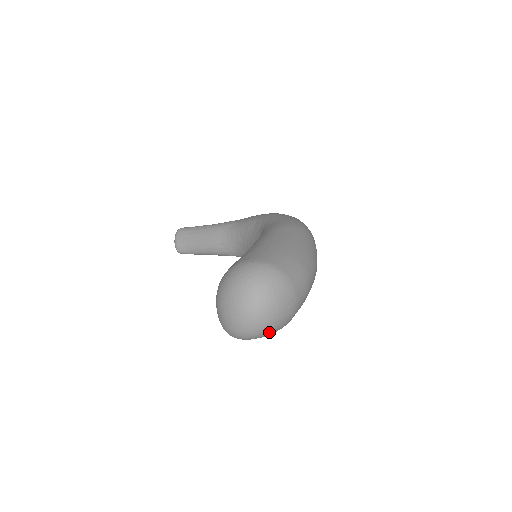
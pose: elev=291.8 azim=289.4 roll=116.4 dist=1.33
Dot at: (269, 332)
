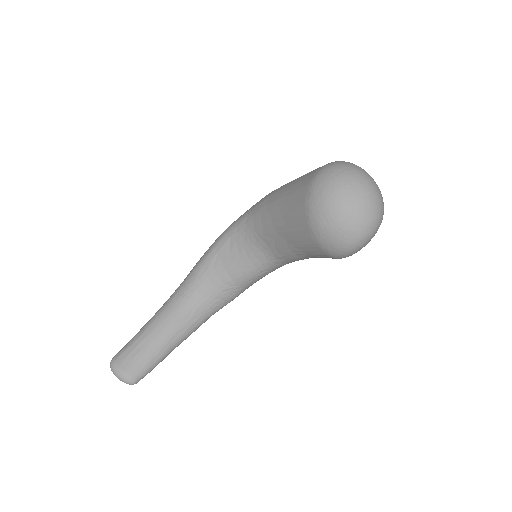
Dot at: occluded
